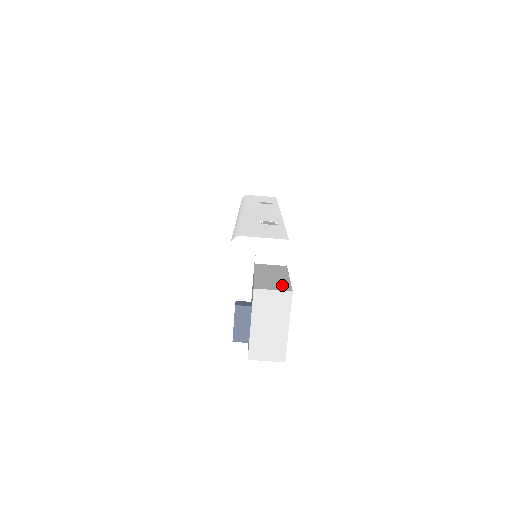
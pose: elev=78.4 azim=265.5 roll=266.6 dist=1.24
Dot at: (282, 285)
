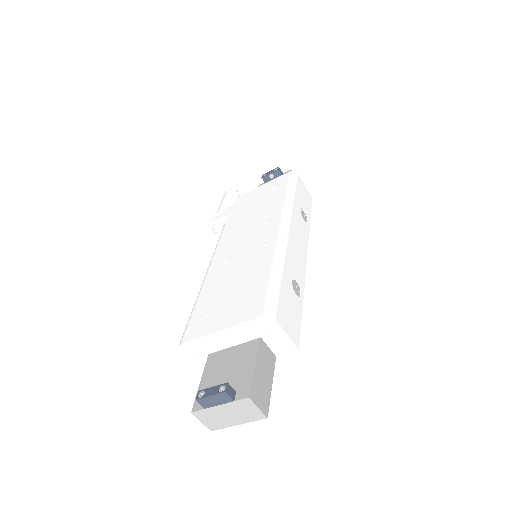
Dot at: (265, 400)
